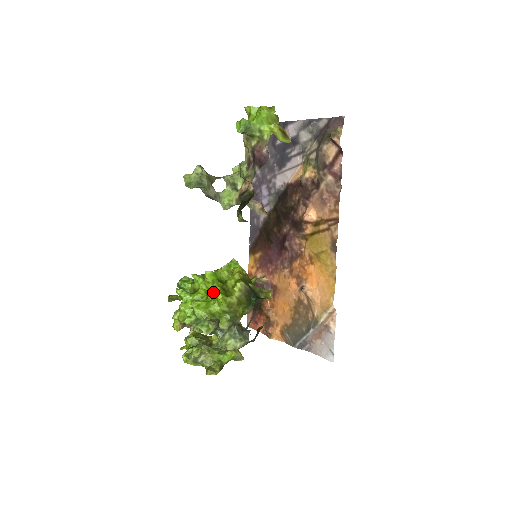
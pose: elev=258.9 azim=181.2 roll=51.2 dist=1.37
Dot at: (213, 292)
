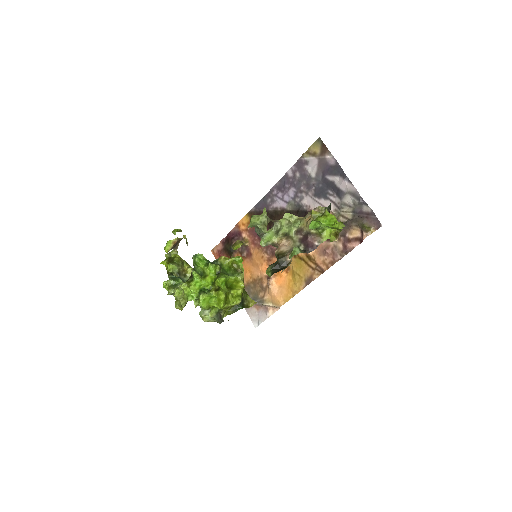
Dot at: (219, 295)
